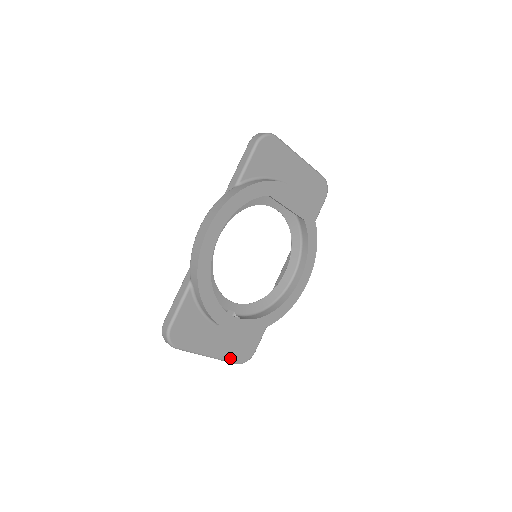
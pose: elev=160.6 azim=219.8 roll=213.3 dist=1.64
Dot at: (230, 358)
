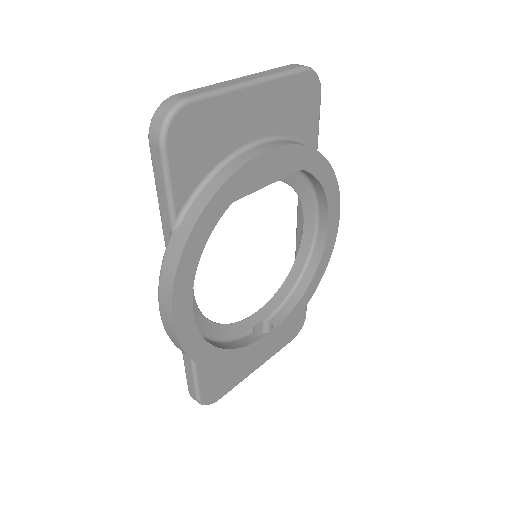
Dot at: (281, 346)
